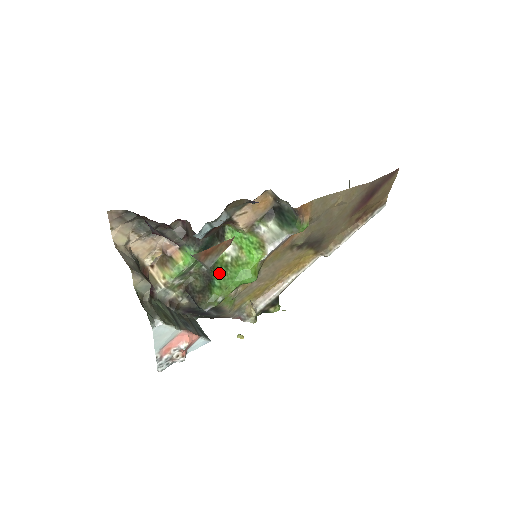
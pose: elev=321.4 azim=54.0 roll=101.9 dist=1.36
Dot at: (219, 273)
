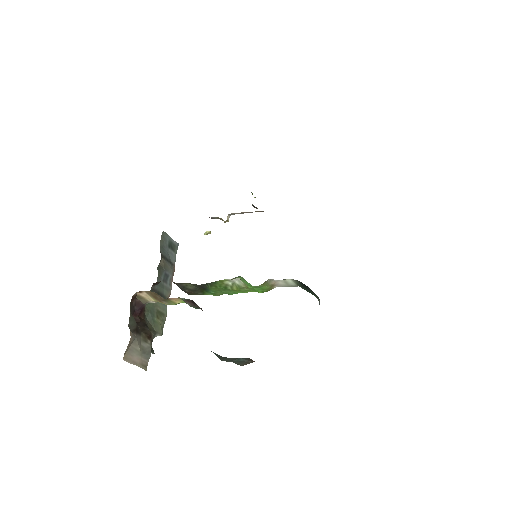
Dot at: (216, 289)
